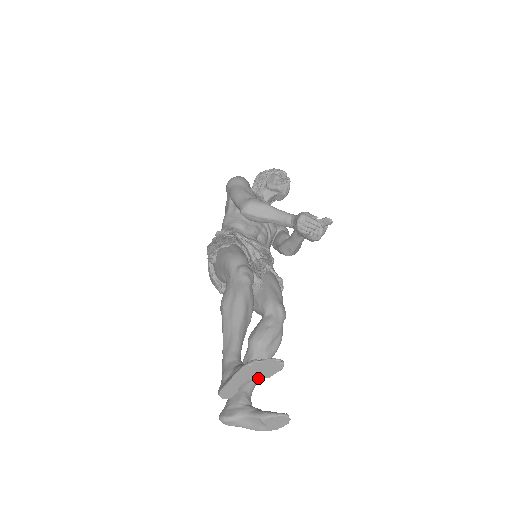
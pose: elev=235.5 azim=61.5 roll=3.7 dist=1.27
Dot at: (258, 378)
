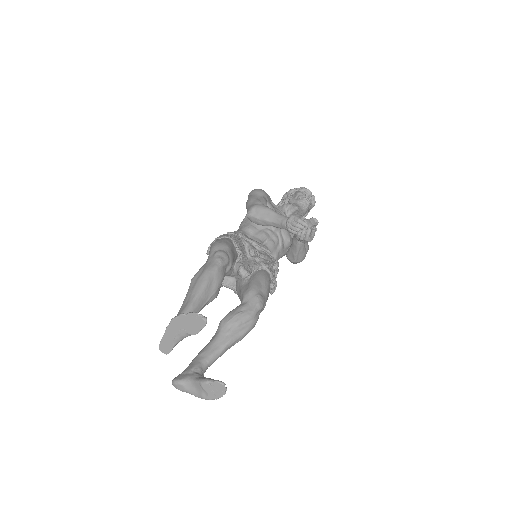
Dot at: (188, 334)
